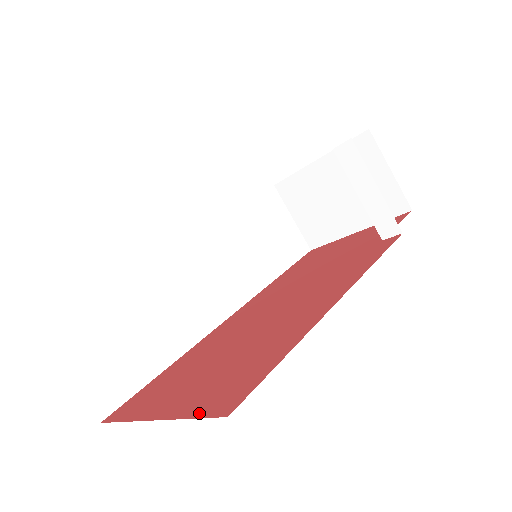
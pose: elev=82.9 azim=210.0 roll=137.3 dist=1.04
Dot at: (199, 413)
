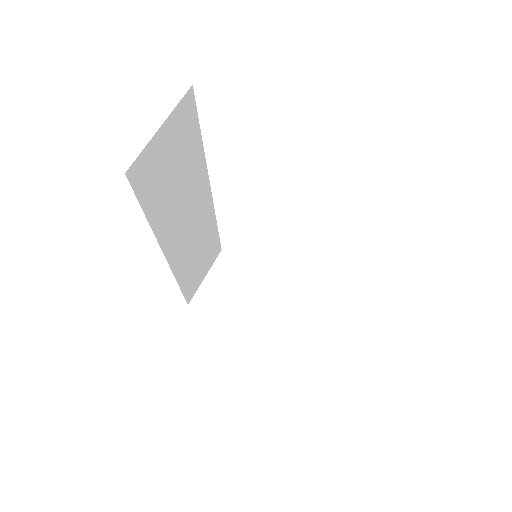
Dot at: occluded
